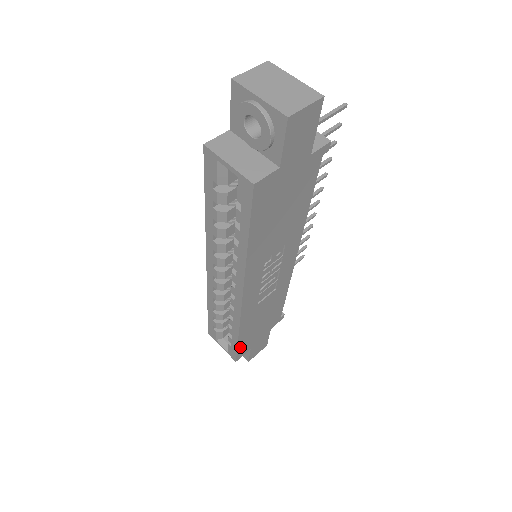
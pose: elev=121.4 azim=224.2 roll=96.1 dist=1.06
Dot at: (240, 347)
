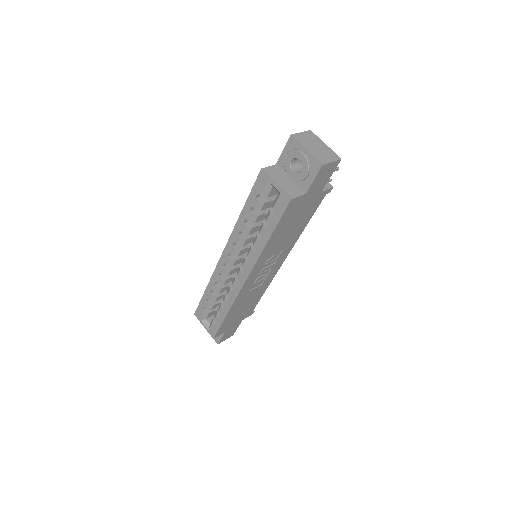
Dot at: (222, 326)
